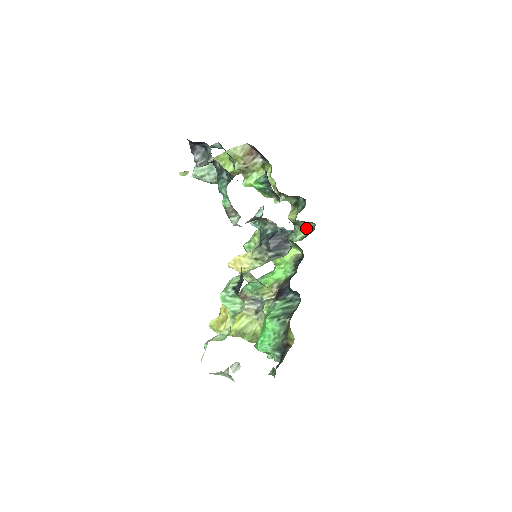
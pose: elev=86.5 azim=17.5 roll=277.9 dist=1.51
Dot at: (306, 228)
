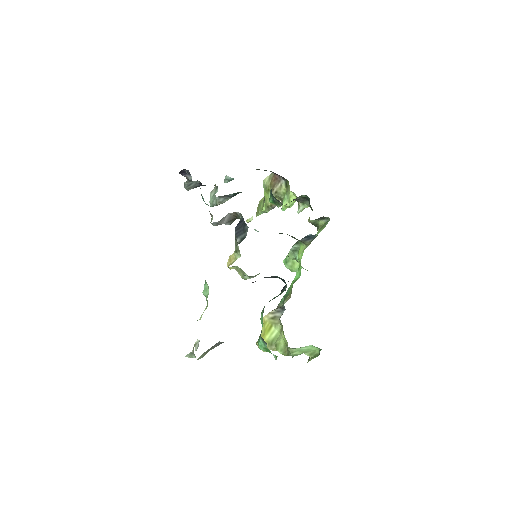
Dot at: (324, 226)
